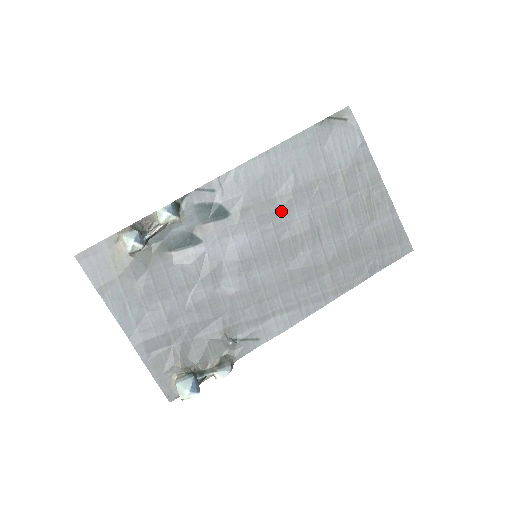
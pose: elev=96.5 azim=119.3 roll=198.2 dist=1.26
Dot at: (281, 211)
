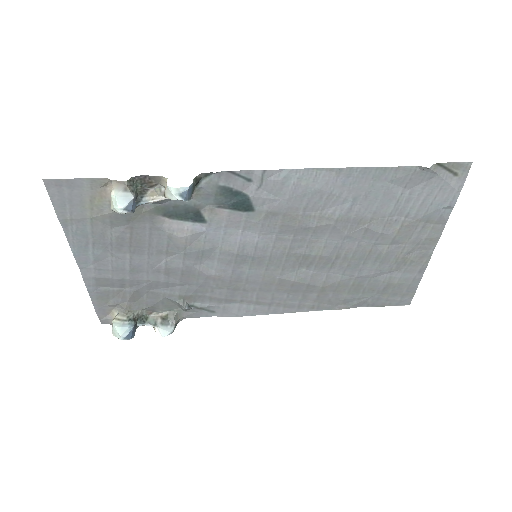
Dot at: (311, 230)
